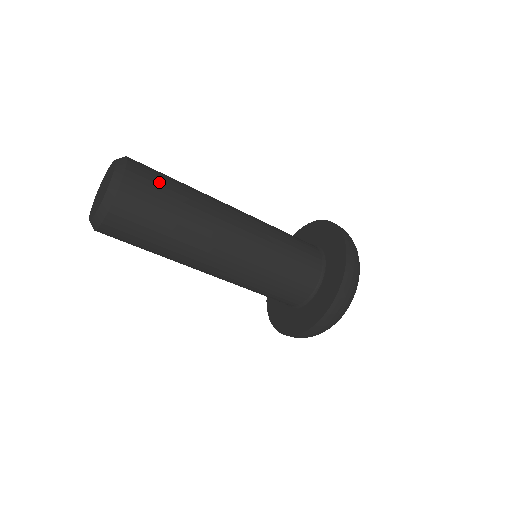
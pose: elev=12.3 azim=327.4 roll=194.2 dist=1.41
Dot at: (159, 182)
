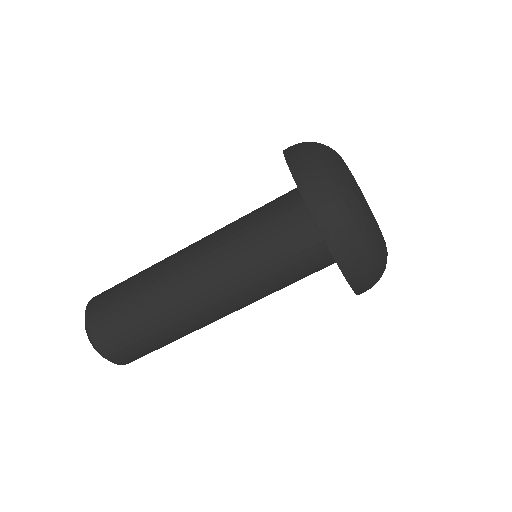
Dot at: (115, 316)
